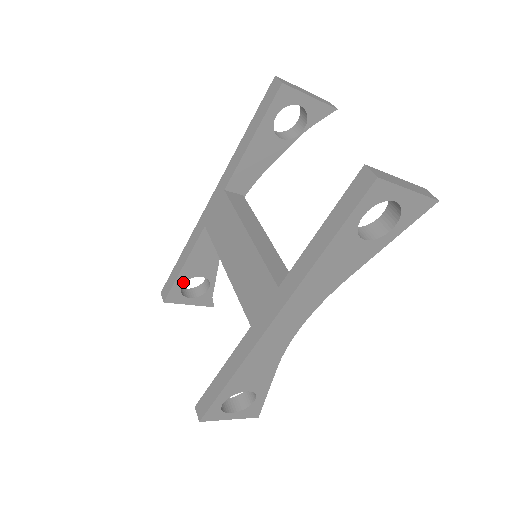
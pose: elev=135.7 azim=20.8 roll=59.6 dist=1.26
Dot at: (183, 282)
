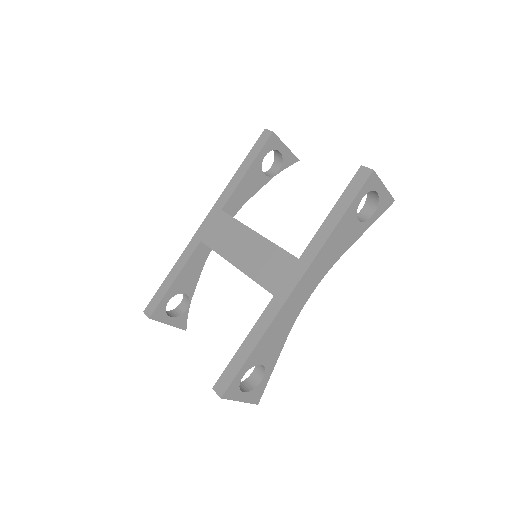
Dot at: (170, 298)
